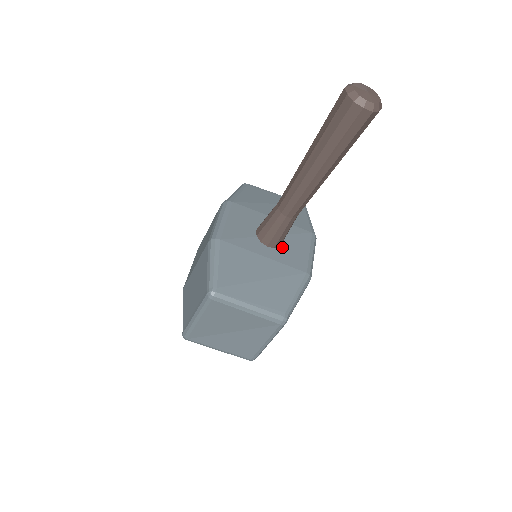
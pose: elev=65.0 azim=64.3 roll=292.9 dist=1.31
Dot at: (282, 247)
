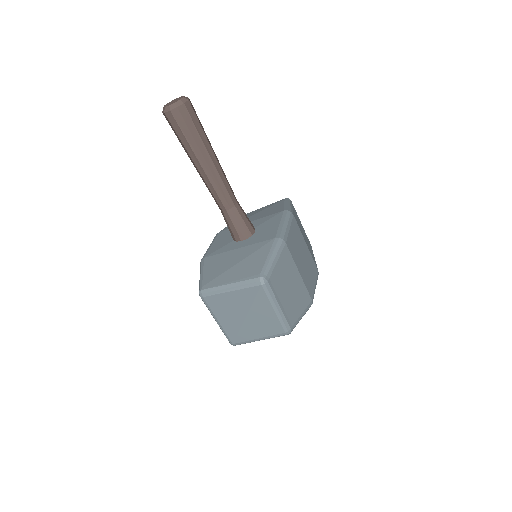
Dot at: (254, 235)
